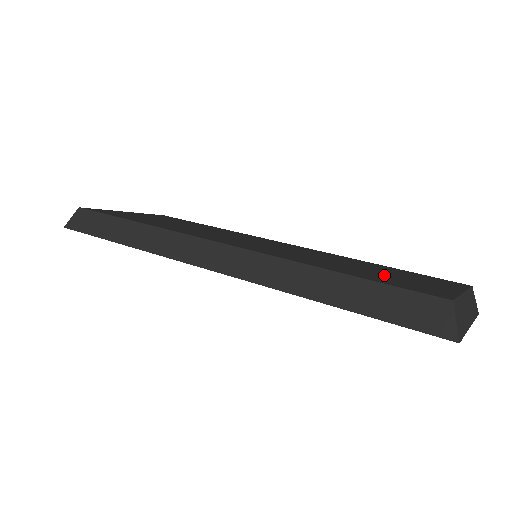
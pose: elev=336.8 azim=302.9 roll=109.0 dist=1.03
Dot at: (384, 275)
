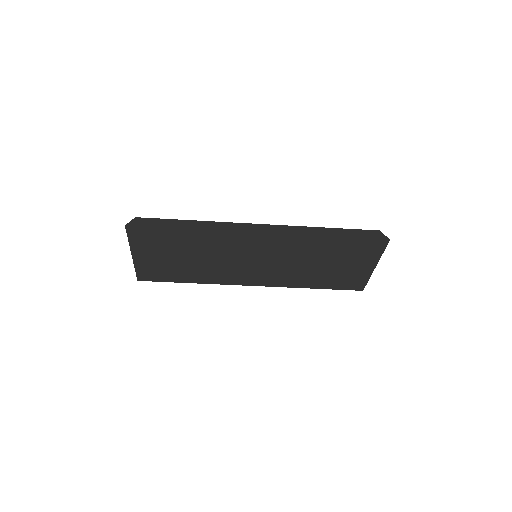
Dot at: occluded
